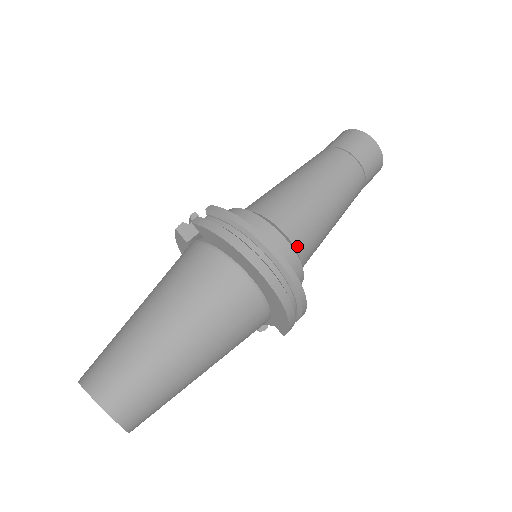
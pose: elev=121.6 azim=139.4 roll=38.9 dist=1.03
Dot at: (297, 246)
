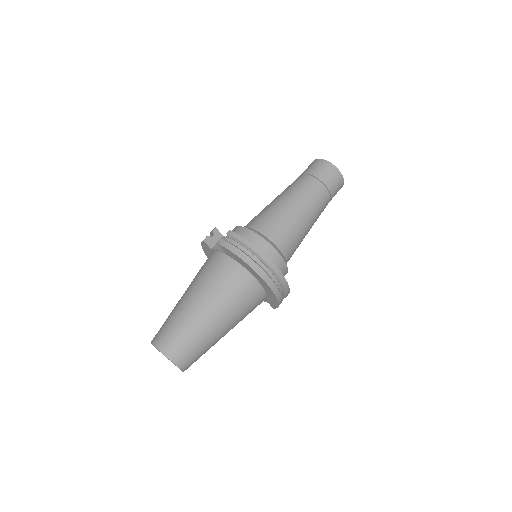
Dot at: (284, 254)
